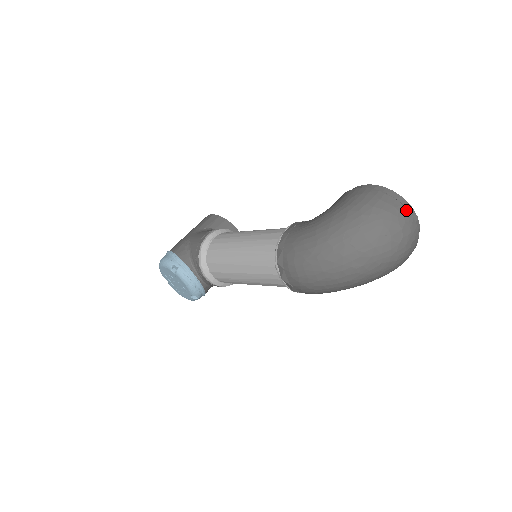
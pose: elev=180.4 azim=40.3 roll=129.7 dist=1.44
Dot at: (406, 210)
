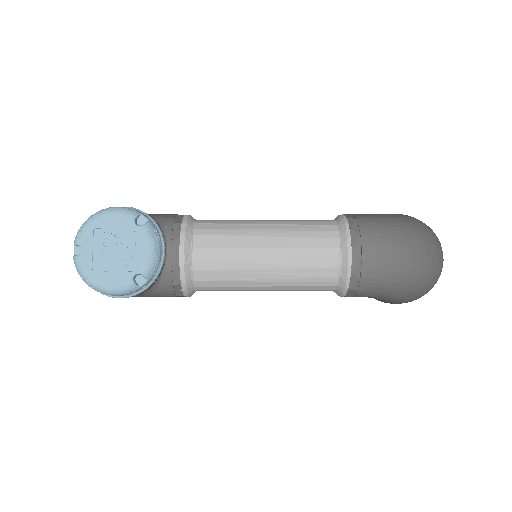
Dot at: occluded
